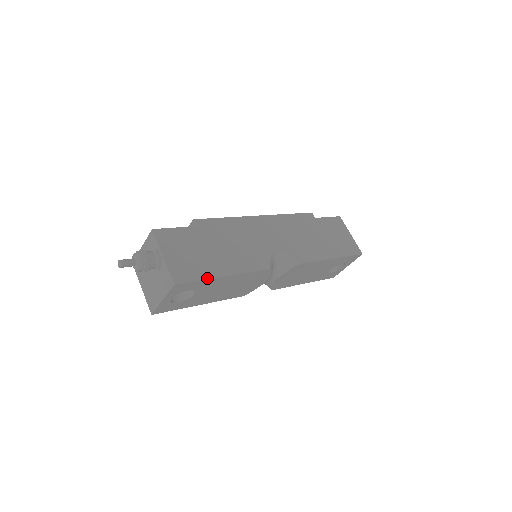
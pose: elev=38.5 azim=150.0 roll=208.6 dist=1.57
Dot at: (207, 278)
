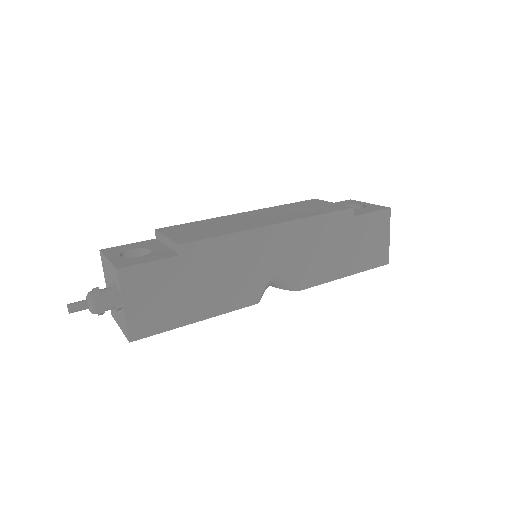
Dot at: (173, 328)
